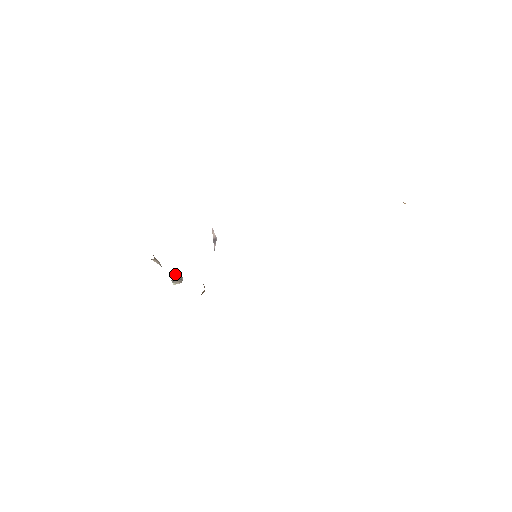
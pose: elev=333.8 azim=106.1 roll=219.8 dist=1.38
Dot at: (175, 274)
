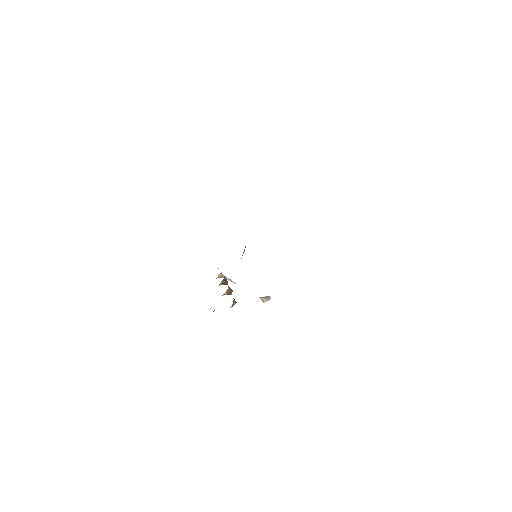
Dot at: (225, 284)
